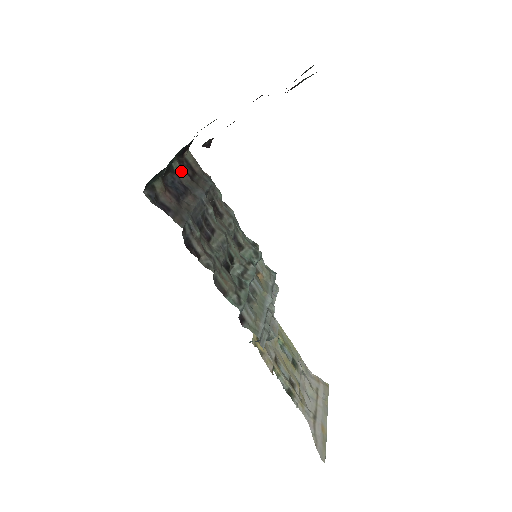
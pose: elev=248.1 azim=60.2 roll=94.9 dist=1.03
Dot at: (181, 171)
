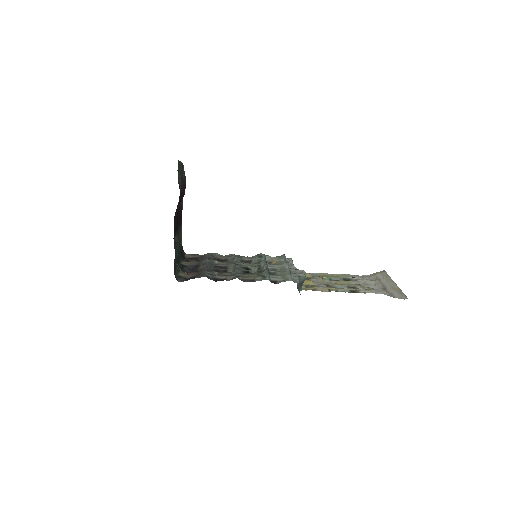
Dot at: (189, 263)
